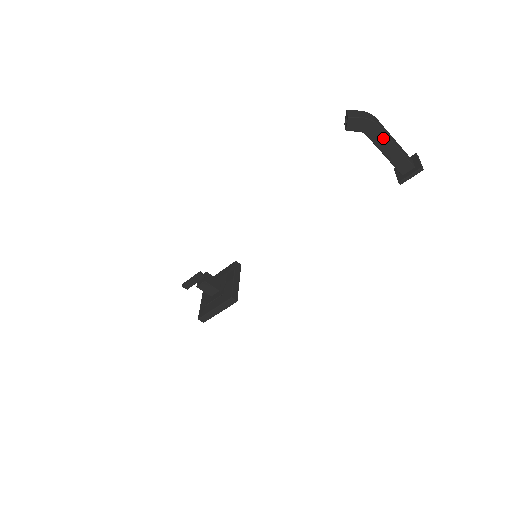
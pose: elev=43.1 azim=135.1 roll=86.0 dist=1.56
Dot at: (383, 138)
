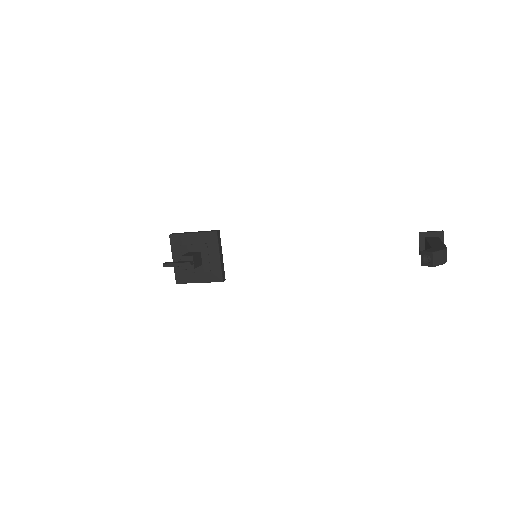
Dot at: occluded
